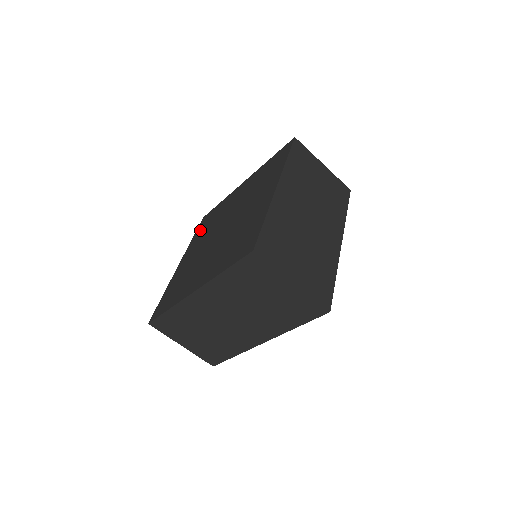
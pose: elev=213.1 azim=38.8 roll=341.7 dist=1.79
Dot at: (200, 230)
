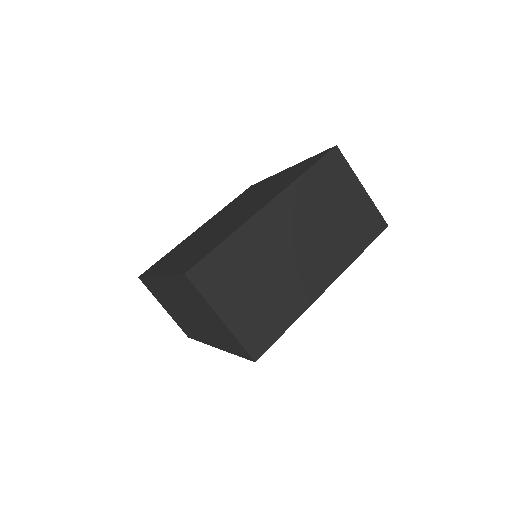
Dot at: occluded
